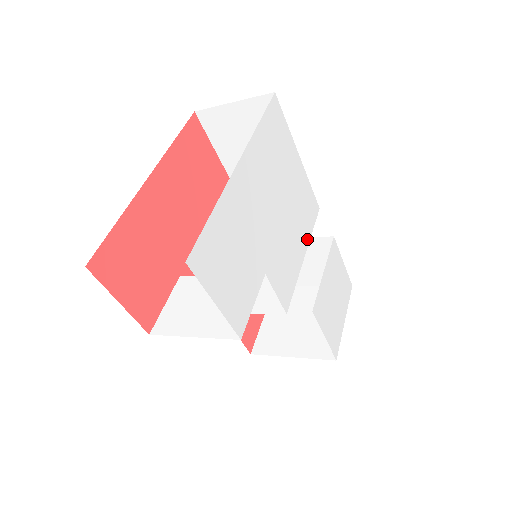
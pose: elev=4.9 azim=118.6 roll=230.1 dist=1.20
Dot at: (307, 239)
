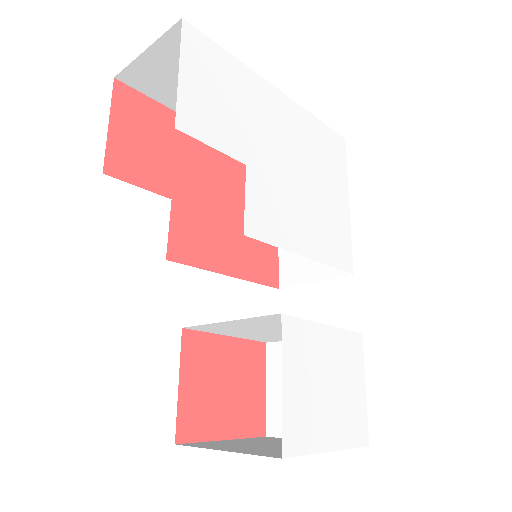
Dot at: (319, 256)
